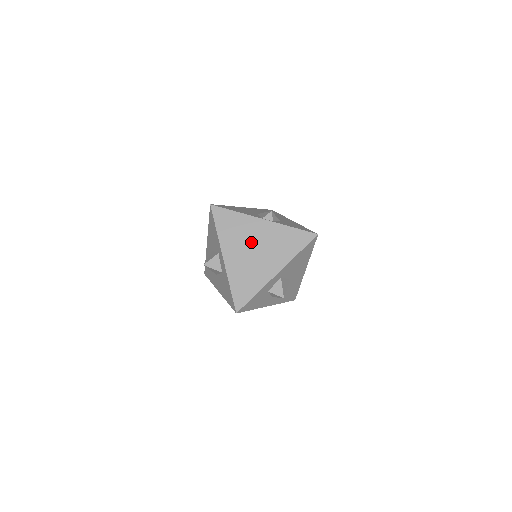
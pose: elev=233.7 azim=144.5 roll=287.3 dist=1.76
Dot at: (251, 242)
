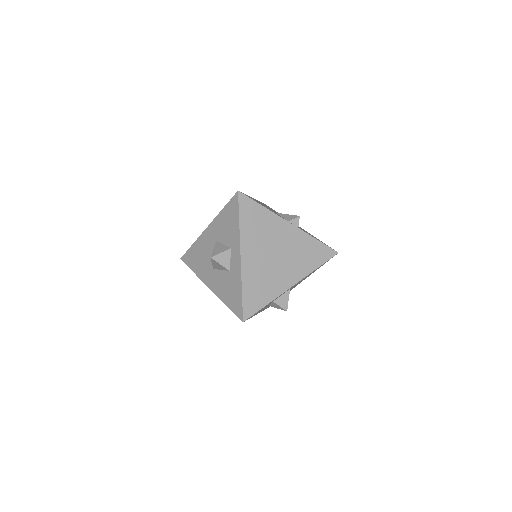
Dot at: (273, 245)
